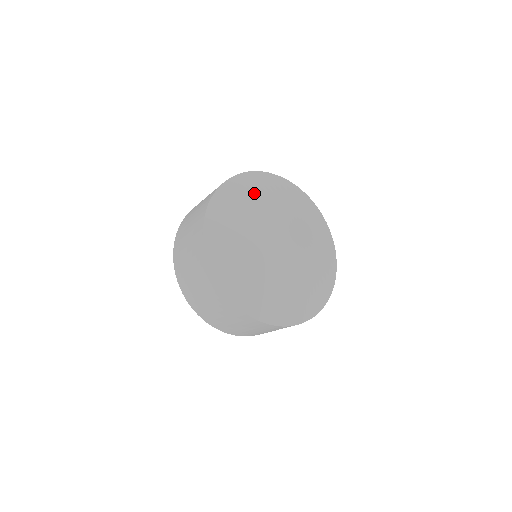
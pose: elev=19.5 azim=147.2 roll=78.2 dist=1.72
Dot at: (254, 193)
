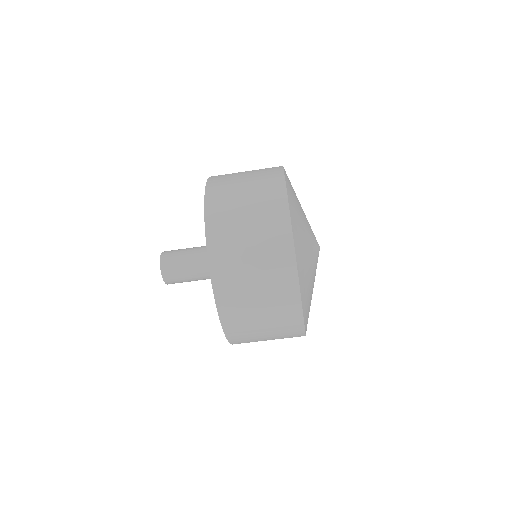
Dot at: (295, 194)
